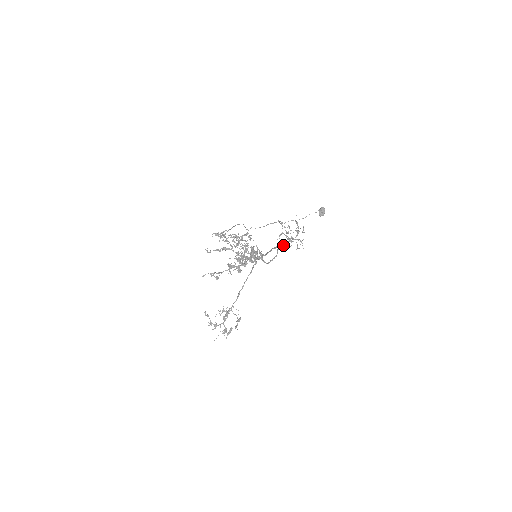
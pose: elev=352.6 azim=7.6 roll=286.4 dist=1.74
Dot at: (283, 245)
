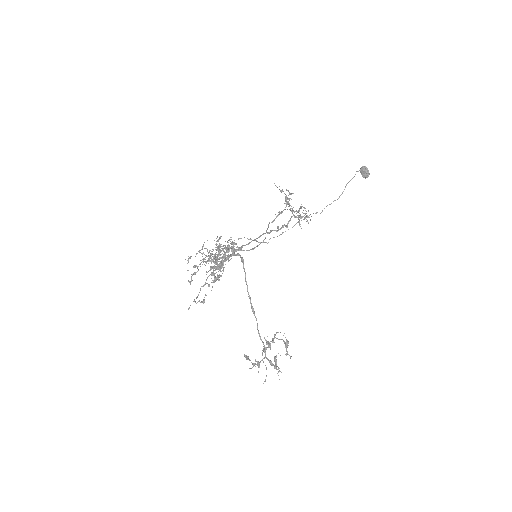
Dot at: (271, 222)
